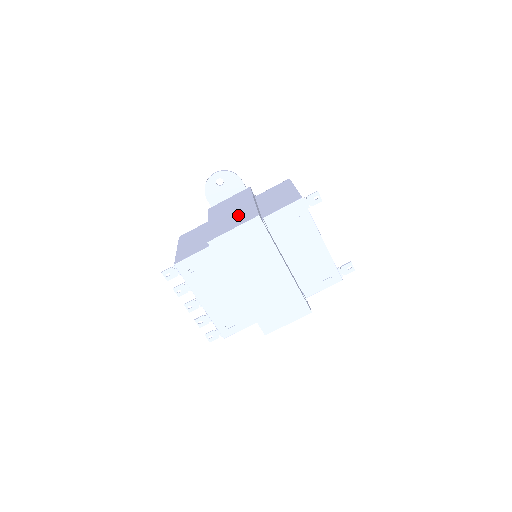
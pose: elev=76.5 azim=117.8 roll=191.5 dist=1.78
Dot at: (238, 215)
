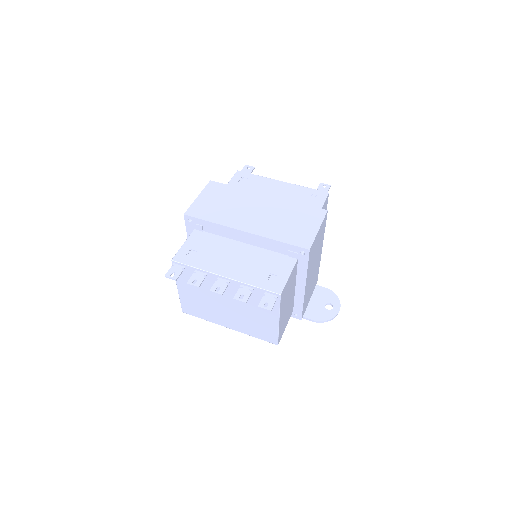
Dot at: occluded
